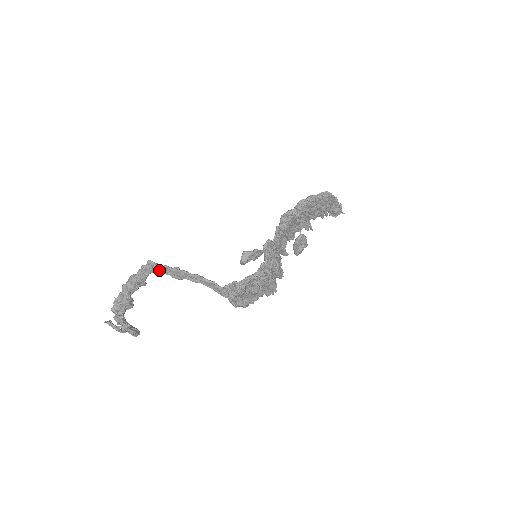
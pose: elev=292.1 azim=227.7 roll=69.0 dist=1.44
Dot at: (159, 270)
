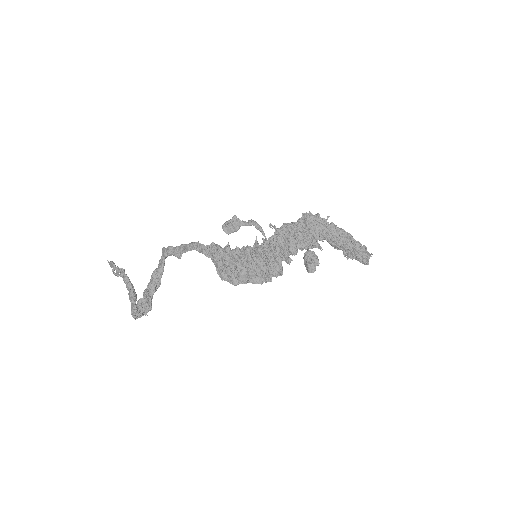
Dot at: (167, 251)
